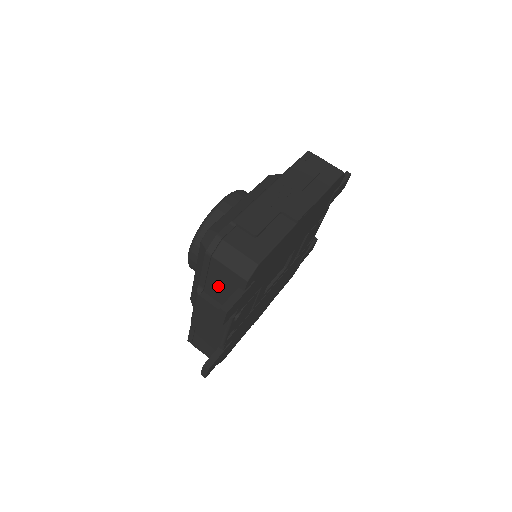
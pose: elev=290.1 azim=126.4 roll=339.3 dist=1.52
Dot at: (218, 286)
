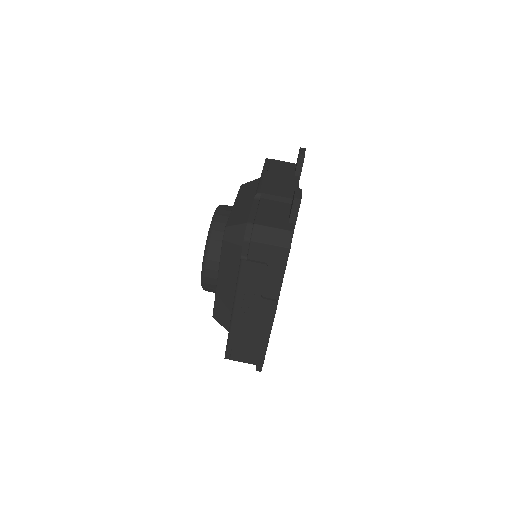
Dot at: occluded
